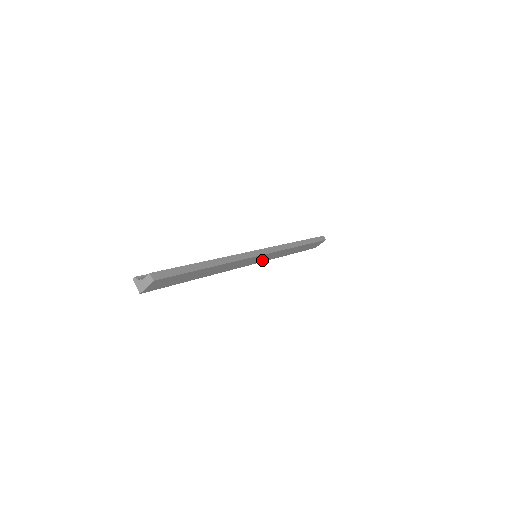
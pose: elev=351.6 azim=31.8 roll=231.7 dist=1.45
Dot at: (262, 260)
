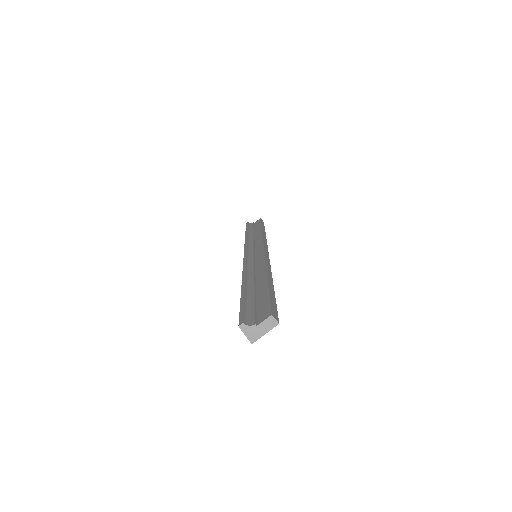
Dot at: occluded
